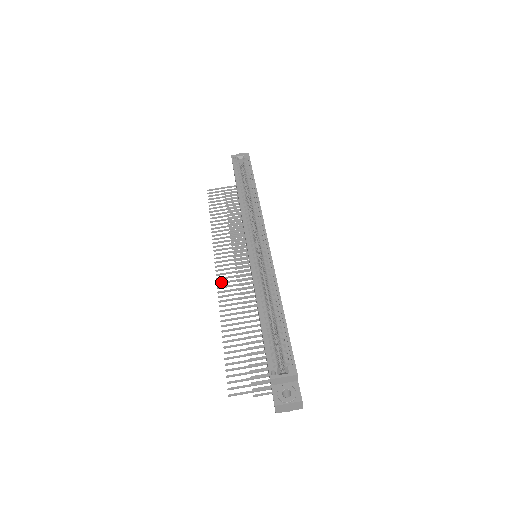
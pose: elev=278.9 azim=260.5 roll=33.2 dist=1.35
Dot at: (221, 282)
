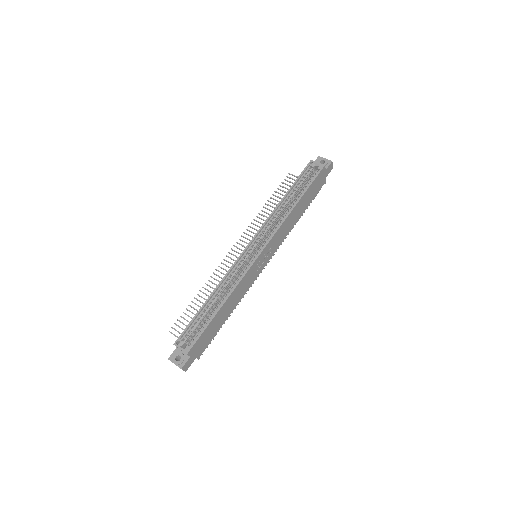
Dot at: (229, 257)
